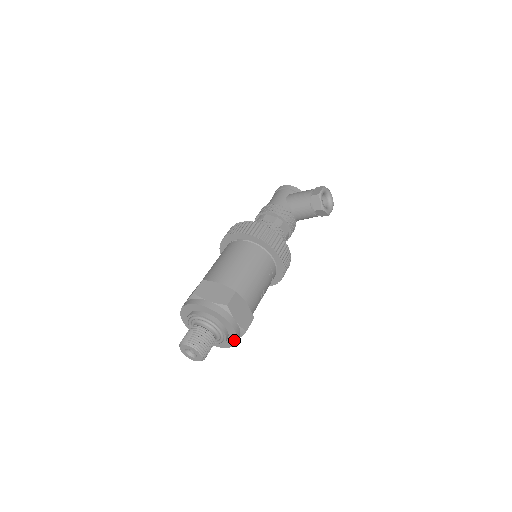
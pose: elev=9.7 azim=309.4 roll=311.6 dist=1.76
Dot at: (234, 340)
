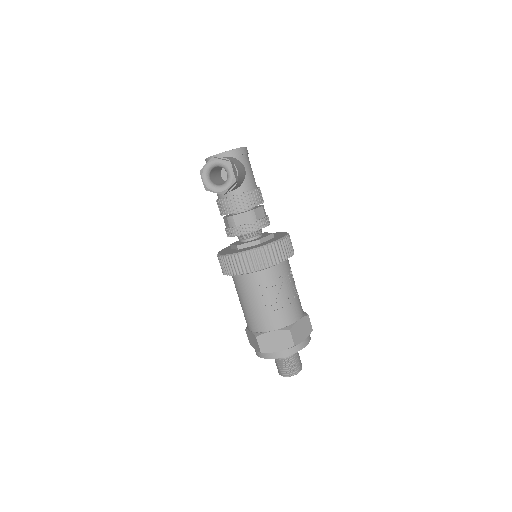
Dot at: (299, 350)
